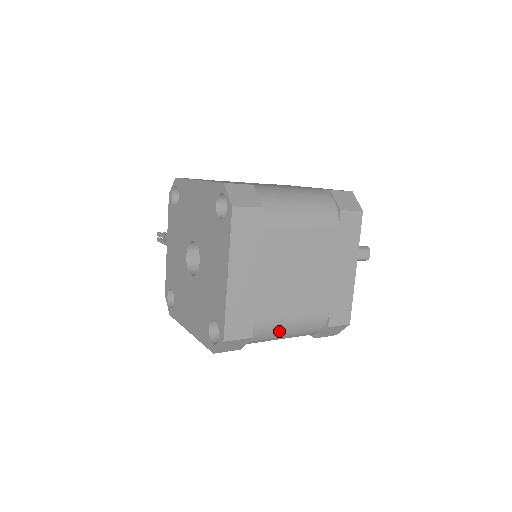
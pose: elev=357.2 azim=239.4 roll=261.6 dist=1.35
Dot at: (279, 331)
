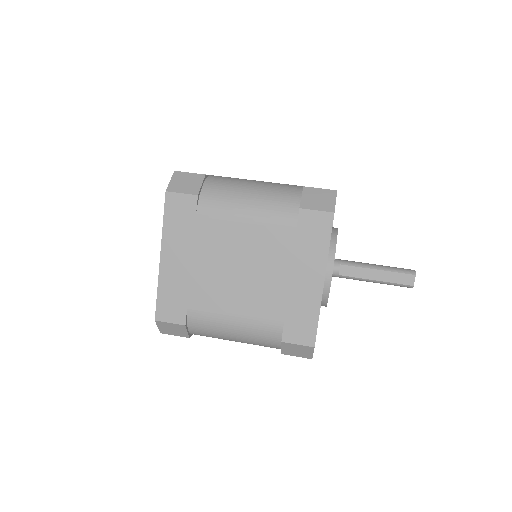
Dot at: (221, 329)
